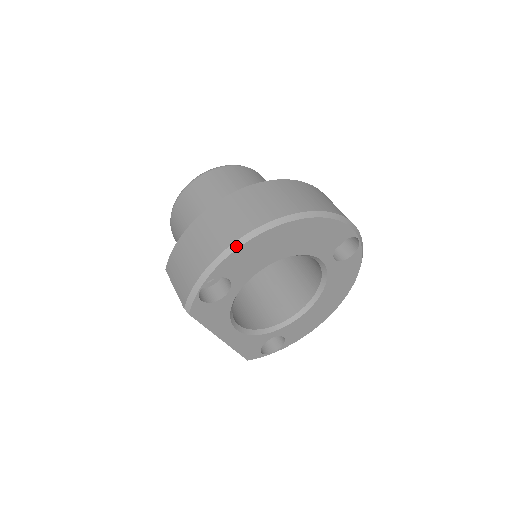
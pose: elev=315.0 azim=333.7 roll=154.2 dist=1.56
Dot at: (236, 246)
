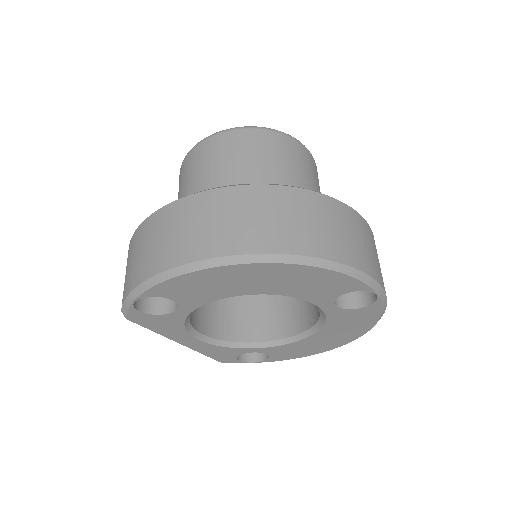
Dot at: (176, 273)
